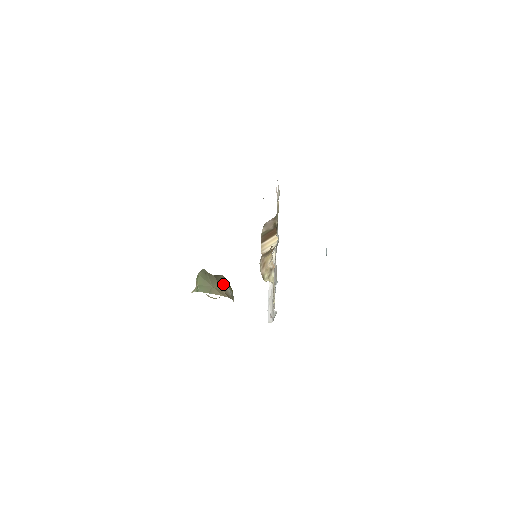
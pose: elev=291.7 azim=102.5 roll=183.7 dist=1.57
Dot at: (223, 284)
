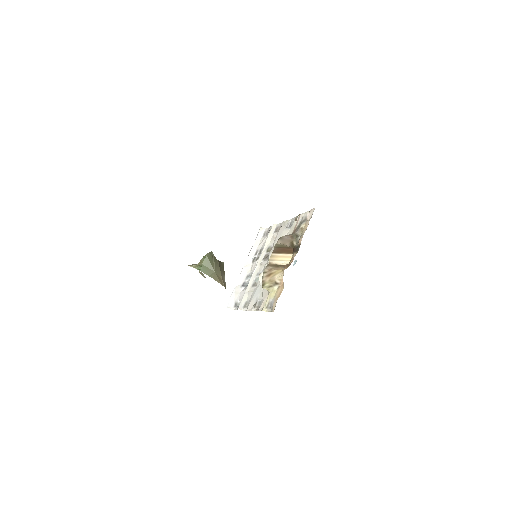
Dot at: (222, 271)
